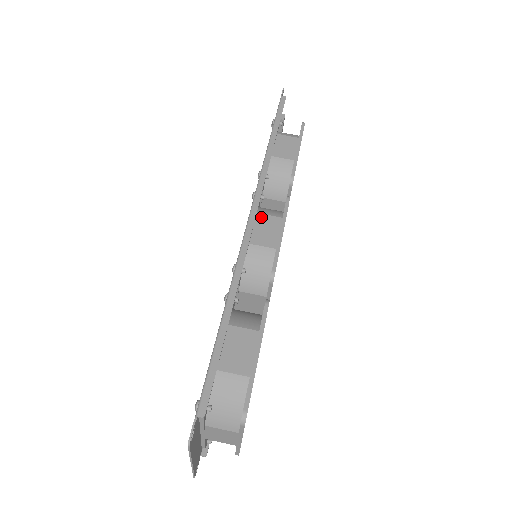
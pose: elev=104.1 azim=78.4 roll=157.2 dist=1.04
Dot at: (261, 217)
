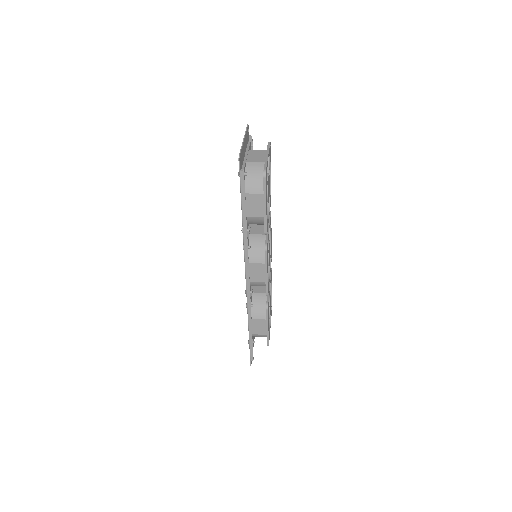
Dot at: occluded
